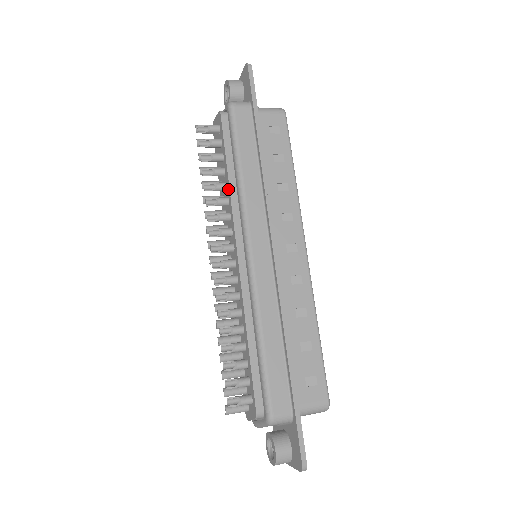
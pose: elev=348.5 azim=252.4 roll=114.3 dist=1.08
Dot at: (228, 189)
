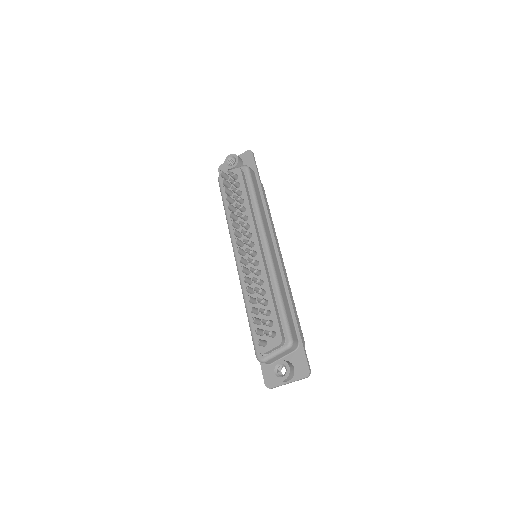
Dot at: (248, 211)
